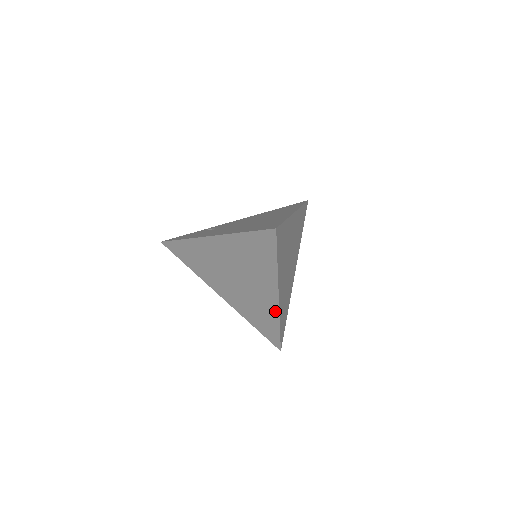
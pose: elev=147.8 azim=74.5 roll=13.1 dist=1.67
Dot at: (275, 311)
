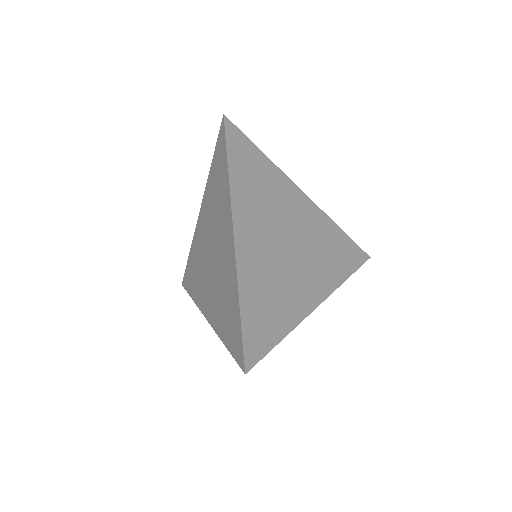
Dot at: (234, 268)
